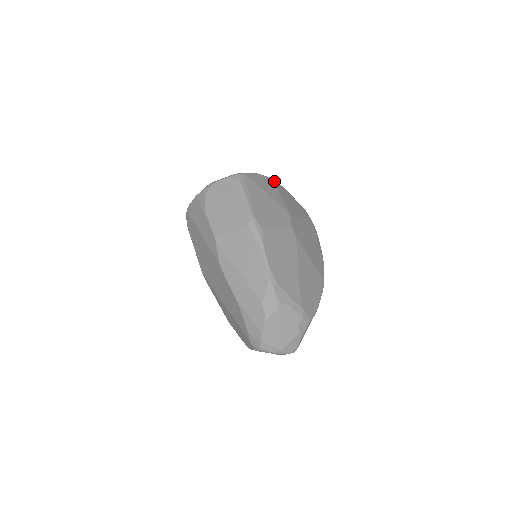
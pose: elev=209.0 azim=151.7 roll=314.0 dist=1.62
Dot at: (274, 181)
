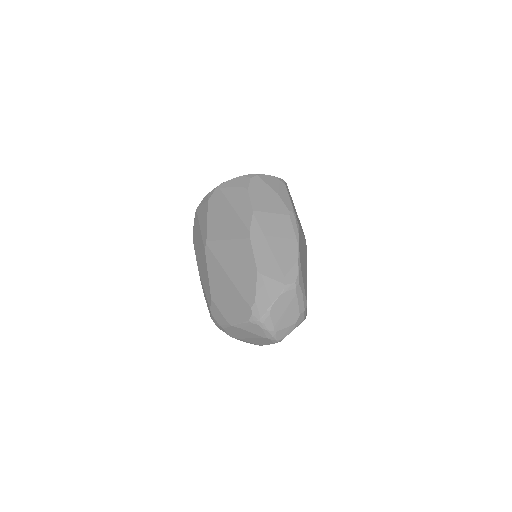
Dot at: occluded
